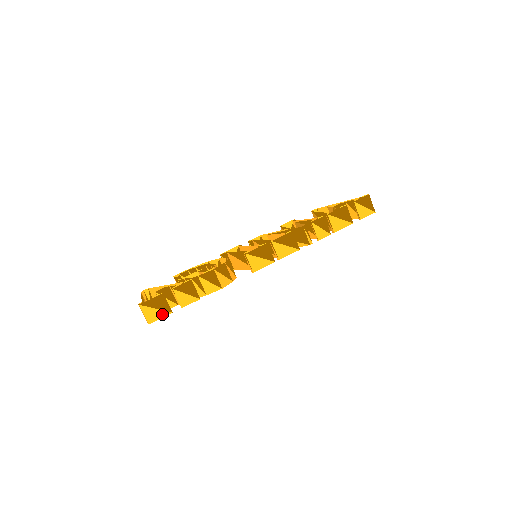
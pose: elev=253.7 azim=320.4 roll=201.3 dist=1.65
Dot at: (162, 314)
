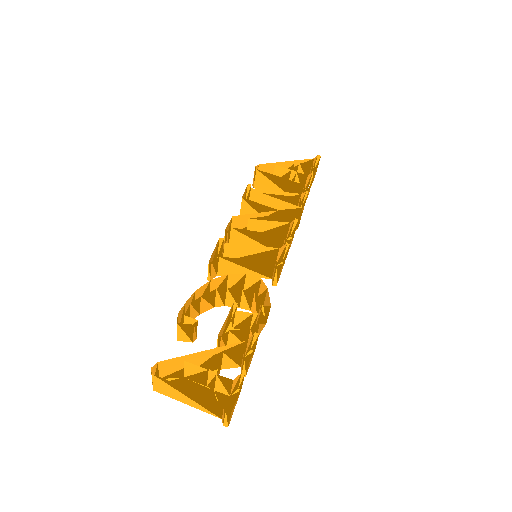
Dot at: occluded
